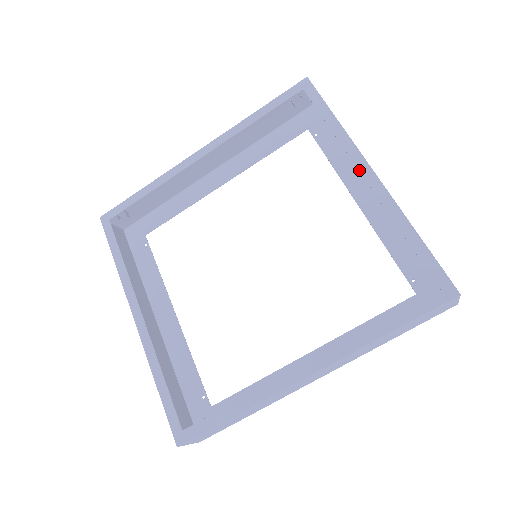
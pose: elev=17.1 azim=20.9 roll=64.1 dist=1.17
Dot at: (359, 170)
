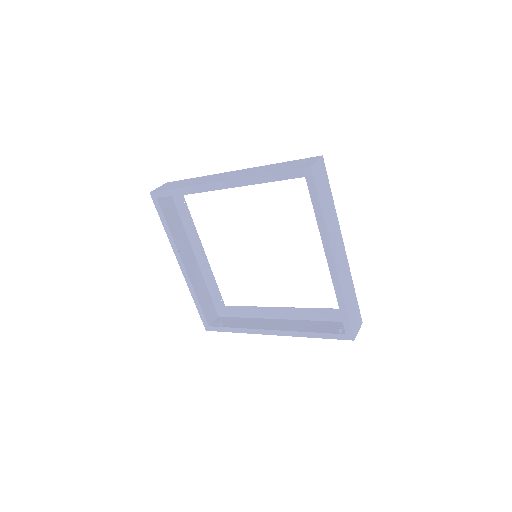
Dot at: (326, 256)
